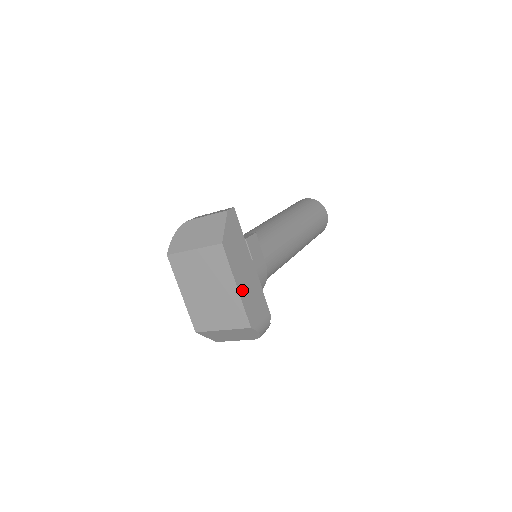
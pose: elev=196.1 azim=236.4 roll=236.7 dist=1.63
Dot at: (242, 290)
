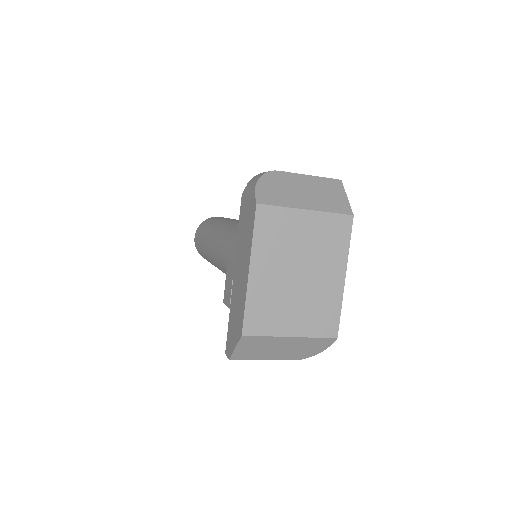
Dot at: occluded
